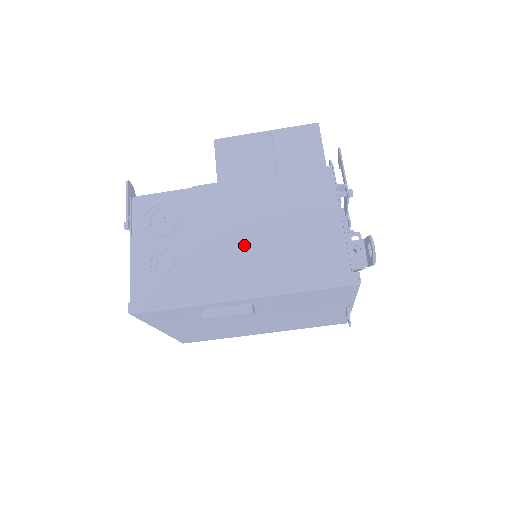
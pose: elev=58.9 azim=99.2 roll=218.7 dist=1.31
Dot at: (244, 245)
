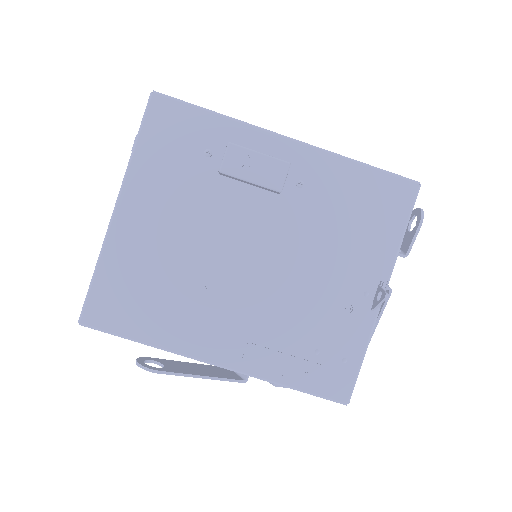
Dot at: occluded
